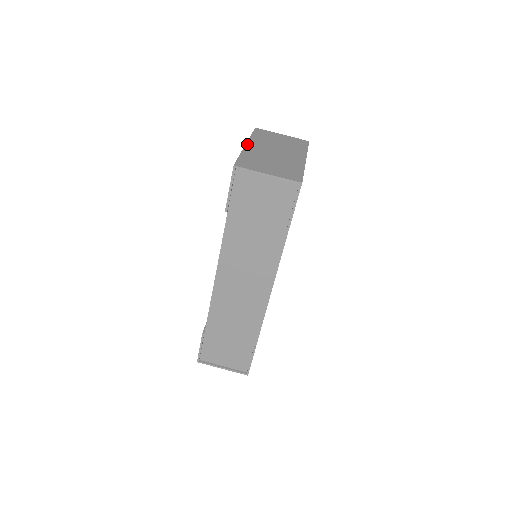
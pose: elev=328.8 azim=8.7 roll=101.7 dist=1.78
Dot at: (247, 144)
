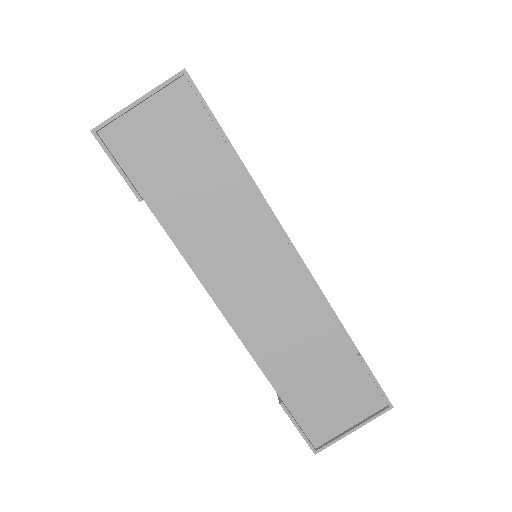
Dot at: occluded
